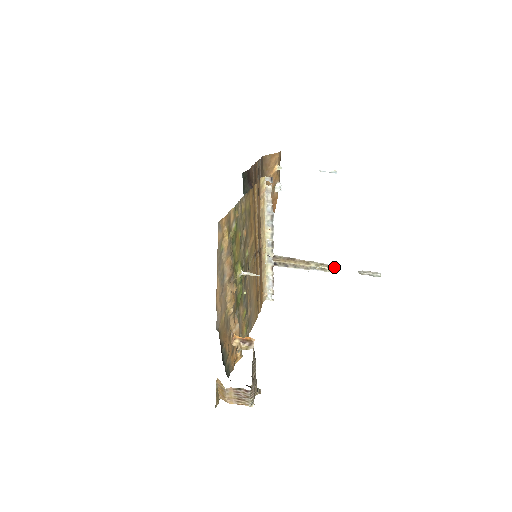
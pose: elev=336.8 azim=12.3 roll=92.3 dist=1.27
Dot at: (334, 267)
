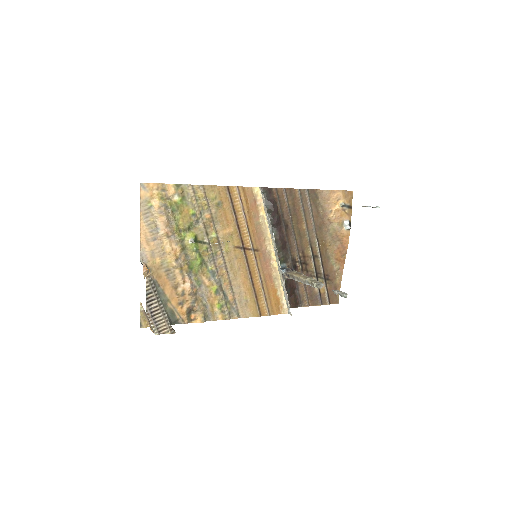
Dot at: (320, 283)
